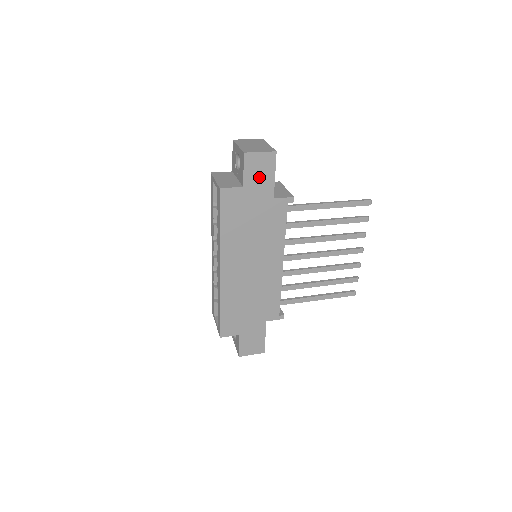
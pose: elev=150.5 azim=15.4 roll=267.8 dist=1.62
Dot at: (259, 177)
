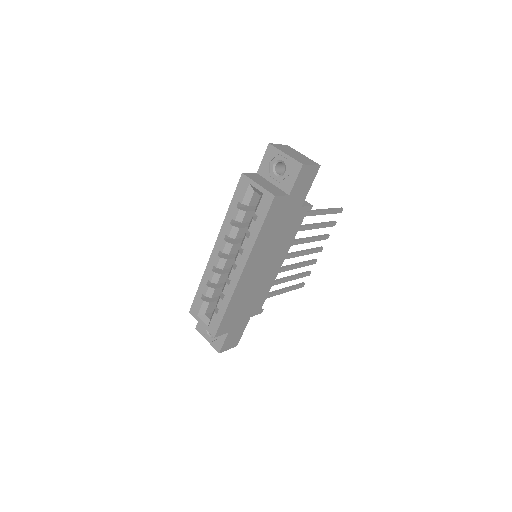
Dot at: (302, 187)
